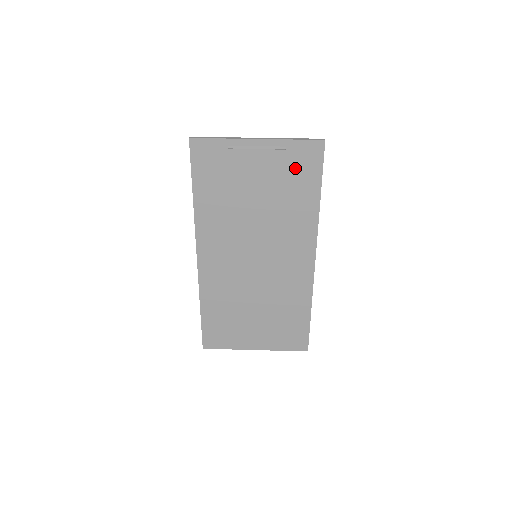
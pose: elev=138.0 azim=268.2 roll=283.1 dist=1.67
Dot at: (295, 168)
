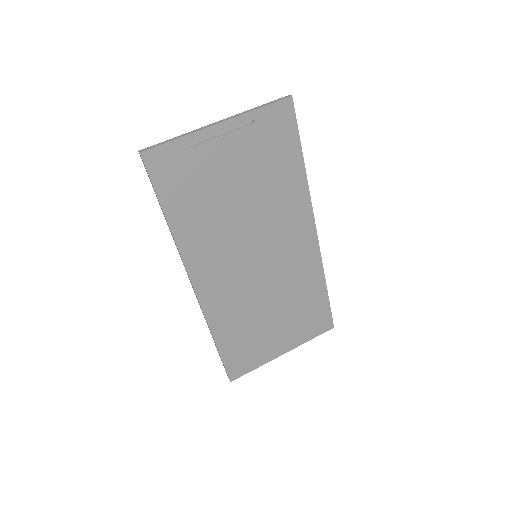
Dot at: (270, 140)
